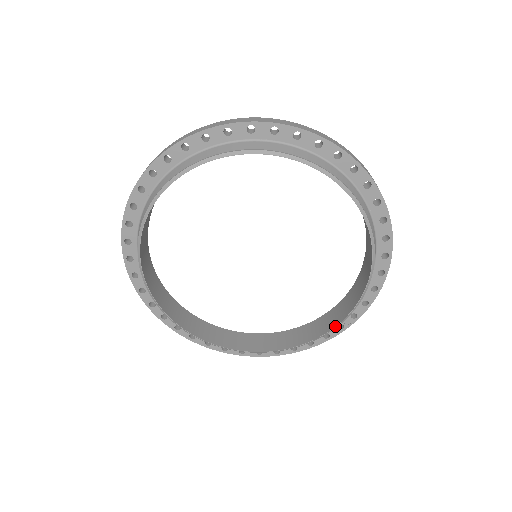
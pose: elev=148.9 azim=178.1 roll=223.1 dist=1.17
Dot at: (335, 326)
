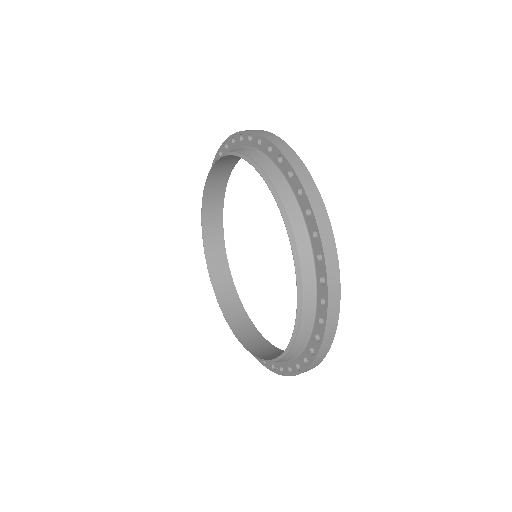
Dot at: (260, 357)
